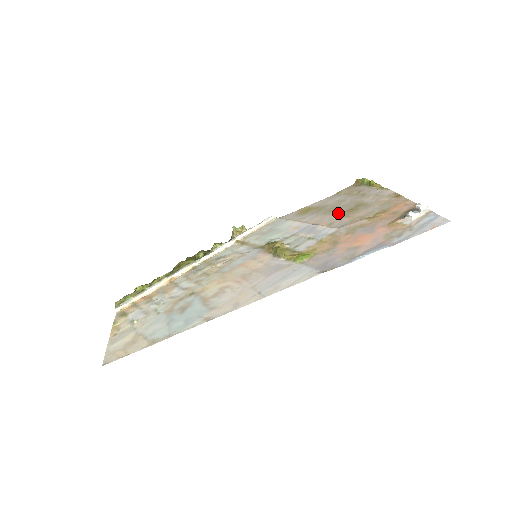
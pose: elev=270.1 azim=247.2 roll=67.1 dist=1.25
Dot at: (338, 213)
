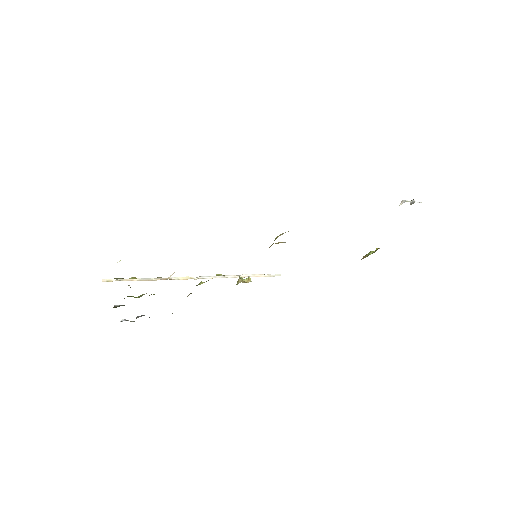
Dot at: occluded
